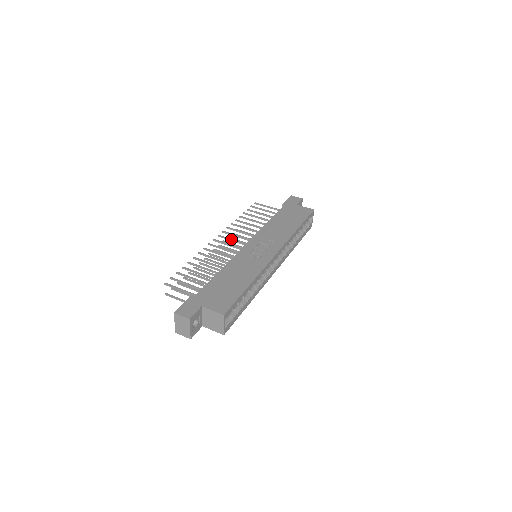
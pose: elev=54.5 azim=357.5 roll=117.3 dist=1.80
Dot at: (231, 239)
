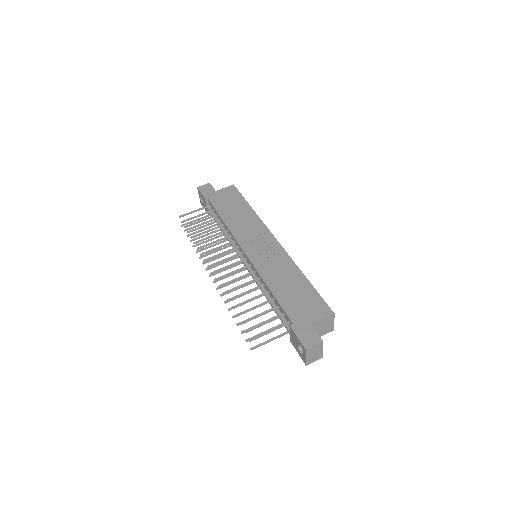
Dot at: (223, 260)
